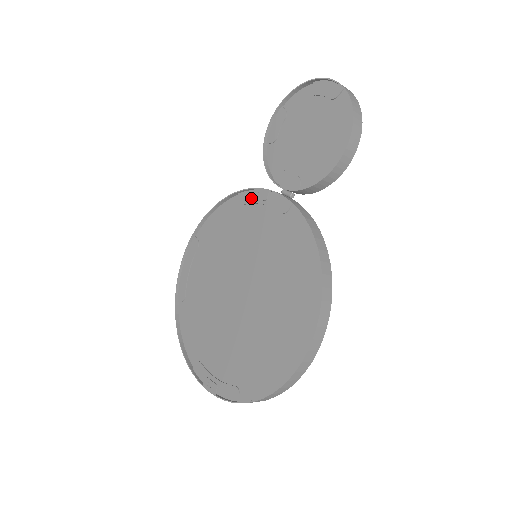
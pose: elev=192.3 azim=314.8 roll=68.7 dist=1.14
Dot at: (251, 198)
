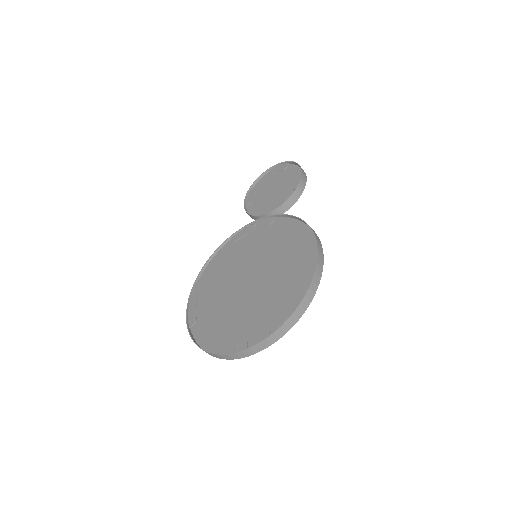
Dot at: (242, 233)
